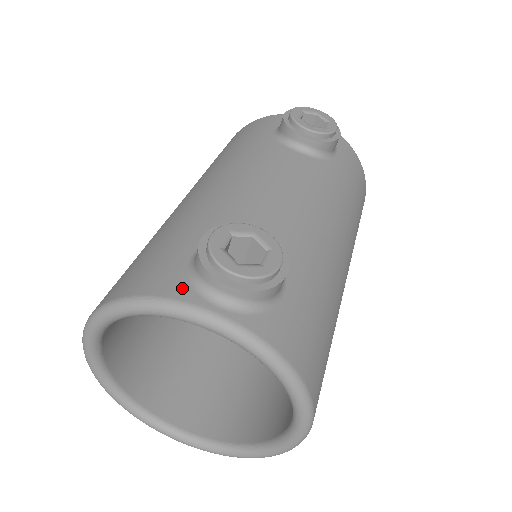
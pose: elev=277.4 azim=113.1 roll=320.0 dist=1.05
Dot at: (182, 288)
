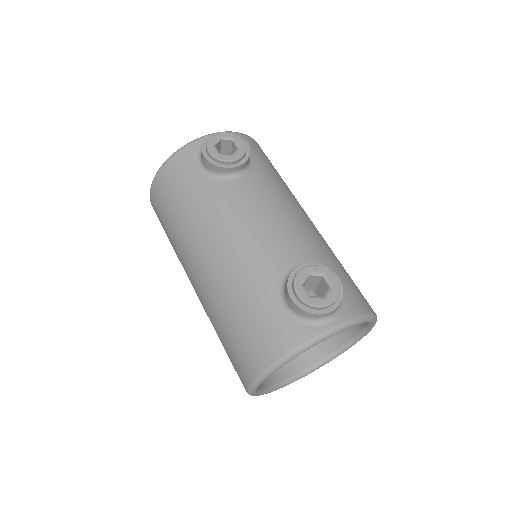
Dot at: (306, 330)
